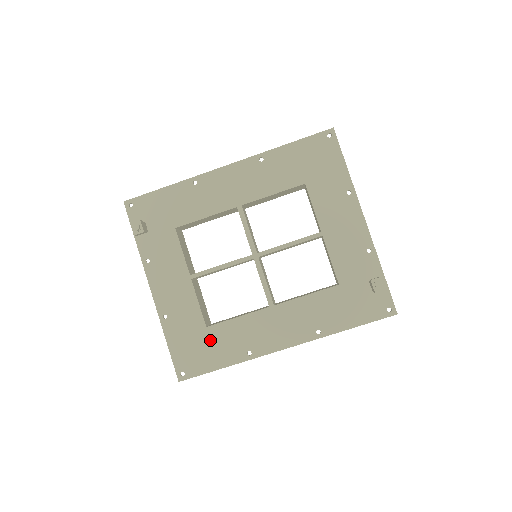
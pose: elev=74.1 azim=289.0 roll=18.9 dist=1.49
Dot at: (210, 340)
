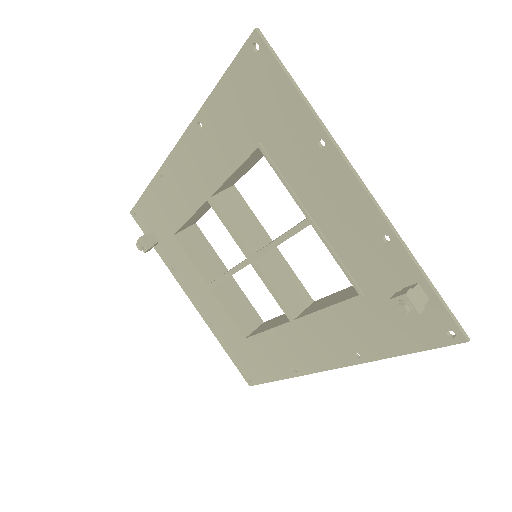
Dot at: (255, 351)
